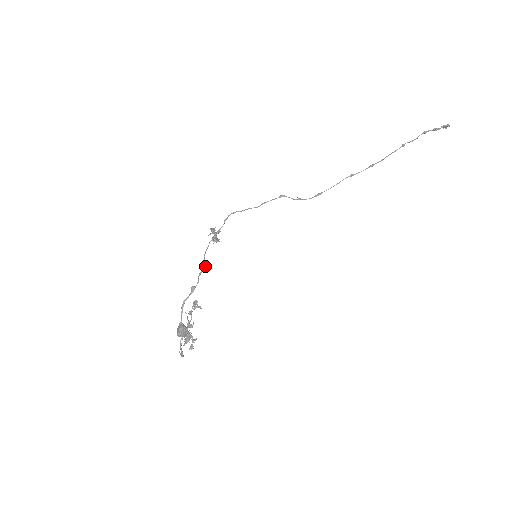
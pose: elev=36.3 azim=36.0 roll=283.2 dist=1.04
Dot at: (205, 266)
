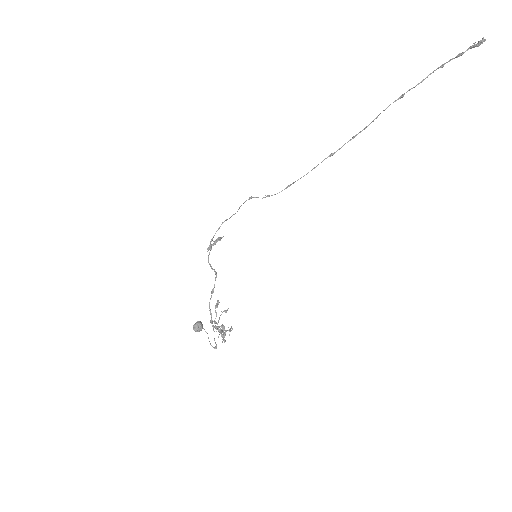
Dot at: (214, 271)
